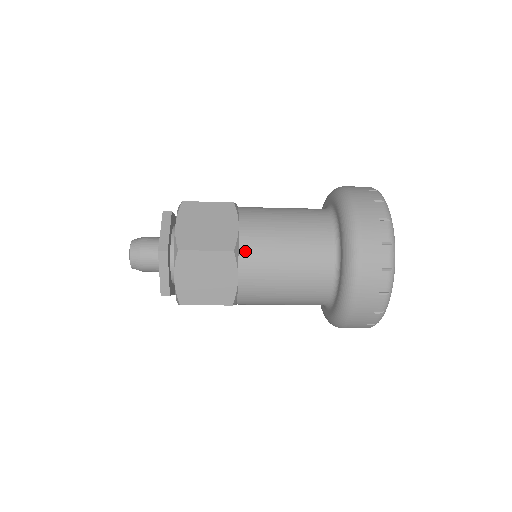
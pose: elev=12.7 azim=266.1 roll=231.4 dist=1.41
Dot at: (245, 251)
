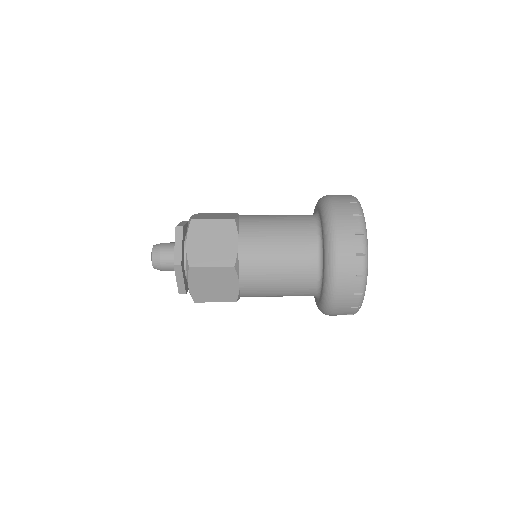
Dot at: (244, 223)
